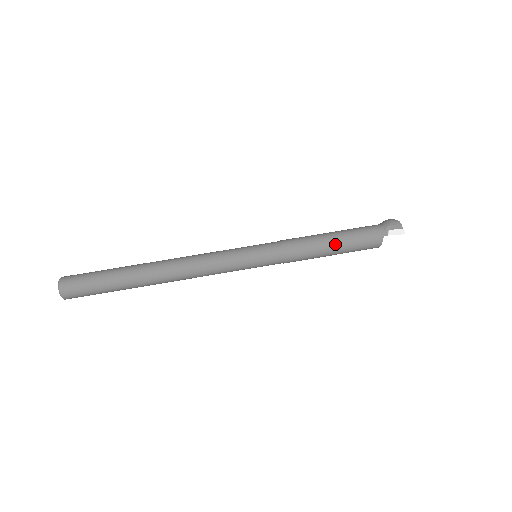
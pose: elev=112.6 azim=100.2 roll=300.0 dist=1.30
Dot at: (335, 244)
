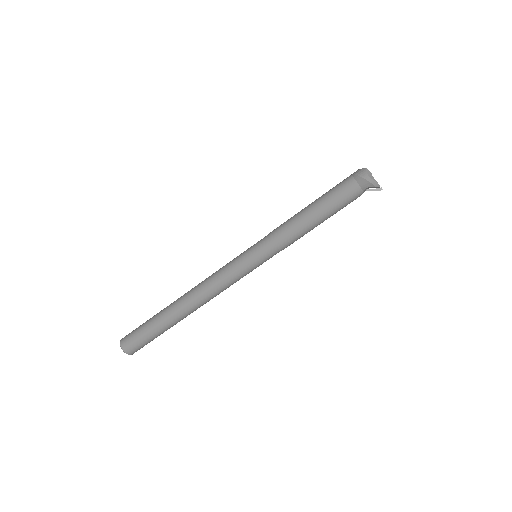
Dot at: occluded
